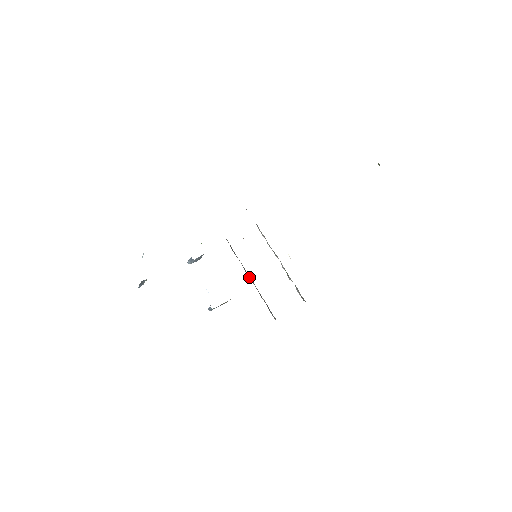
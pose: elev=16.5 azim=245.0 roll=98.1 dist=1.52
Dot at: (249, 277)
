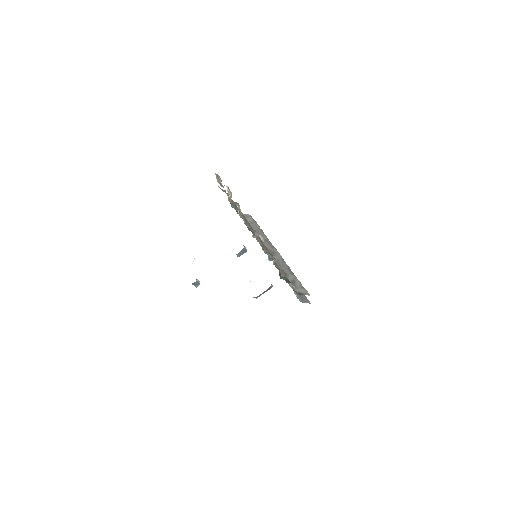
Dot at: occluded
